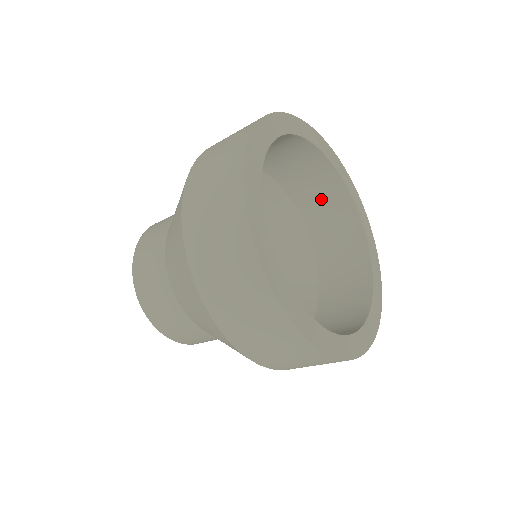
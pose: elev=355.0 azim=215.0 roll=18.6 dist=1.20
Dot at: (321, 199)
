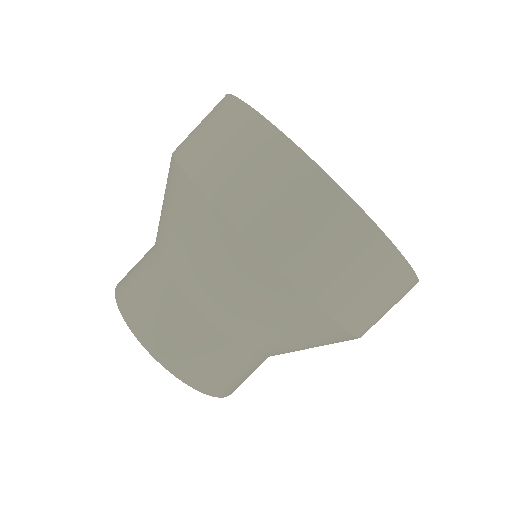
Dot at: occluded
